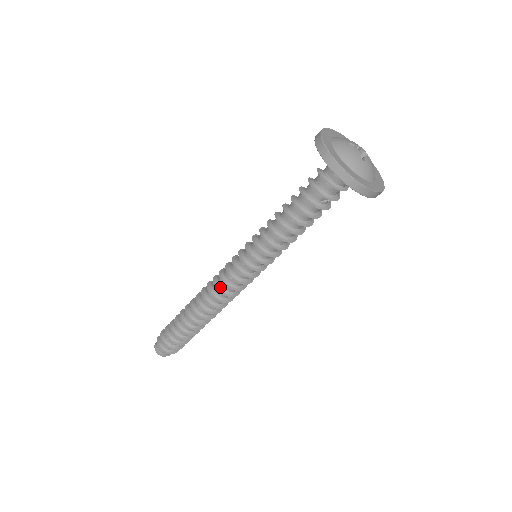
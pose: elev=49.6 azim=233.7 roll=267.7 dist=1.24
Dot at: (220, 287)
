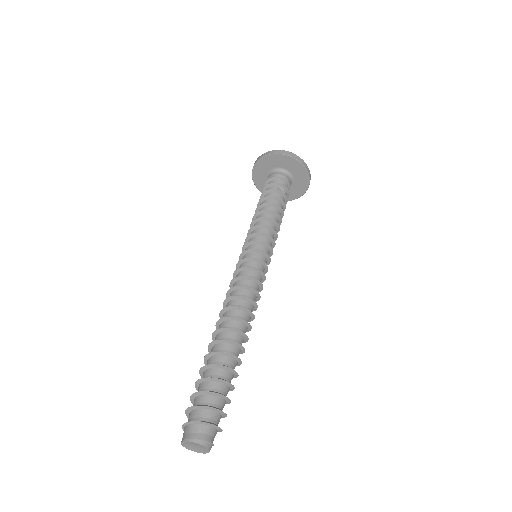
Dot at: (237, 287)
